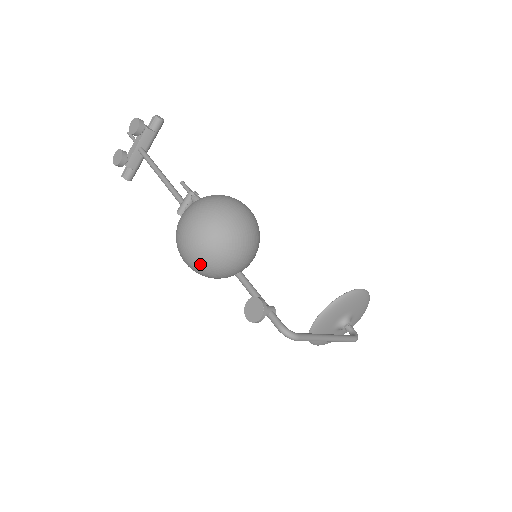
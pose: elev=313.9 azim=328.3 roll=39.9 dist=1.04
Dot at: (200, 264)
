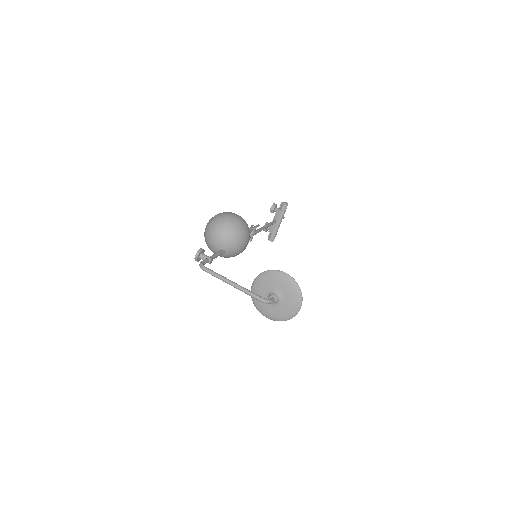
Dot at: (205, 241)
